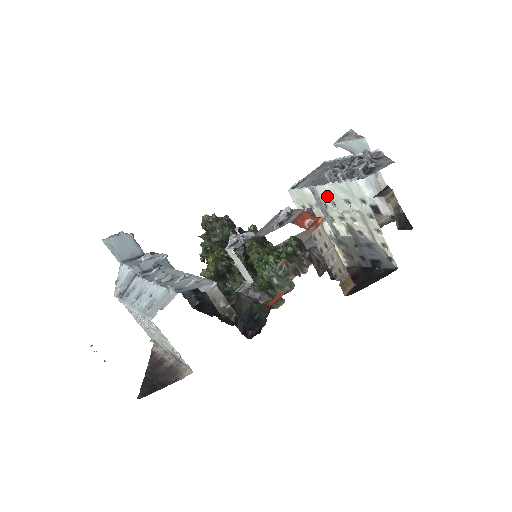
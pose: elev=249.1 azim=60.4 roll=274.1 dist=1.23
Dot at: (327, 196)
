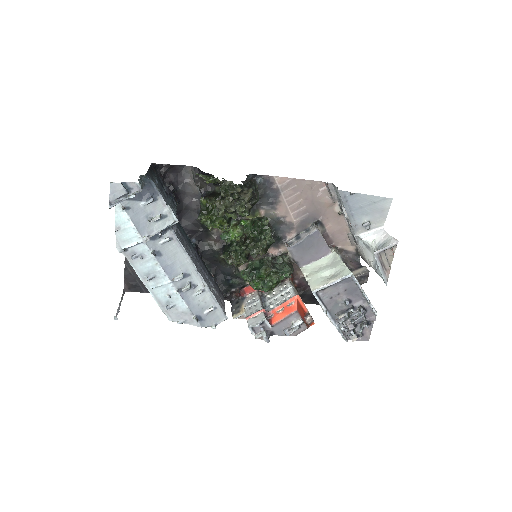
Dot at: occluded
